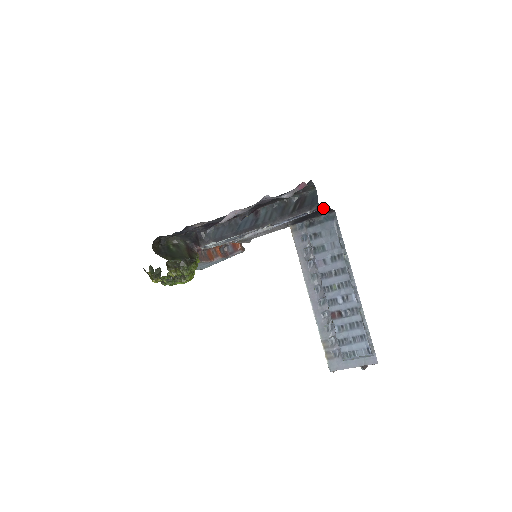
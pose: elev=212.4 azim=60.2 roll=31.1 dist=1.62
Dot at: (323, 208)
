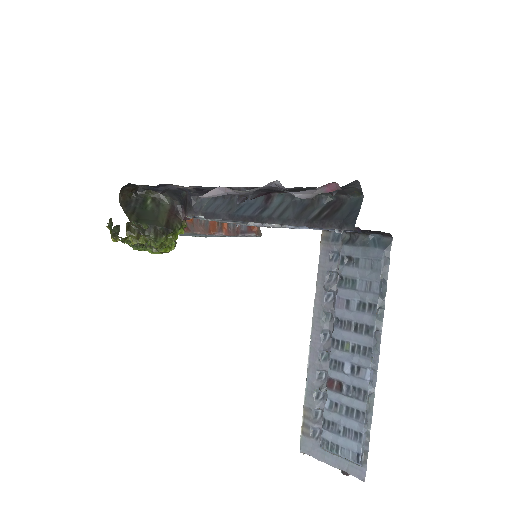
Dot at: occluded
